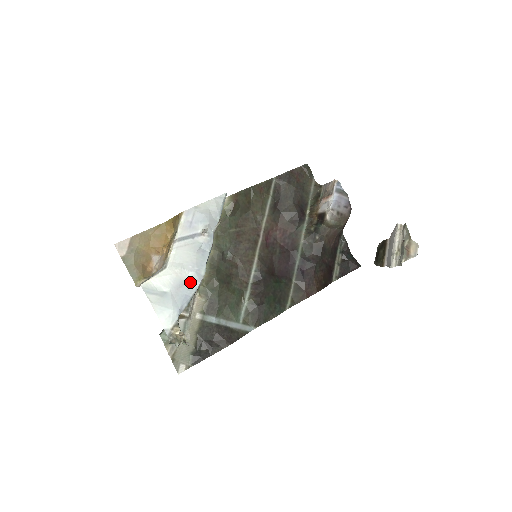
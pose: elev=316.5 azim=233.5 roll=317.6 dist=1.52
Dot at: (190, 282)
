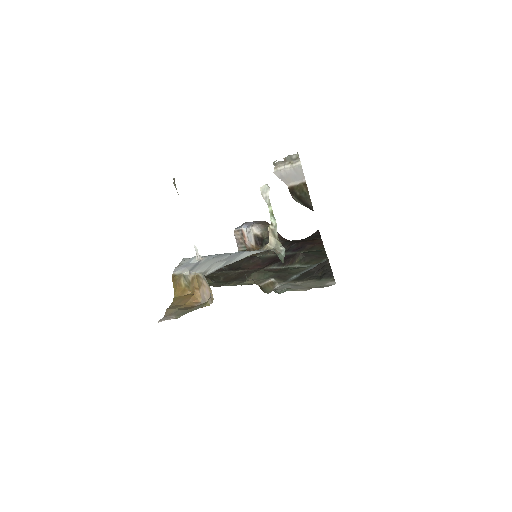
Dot at: occluded
